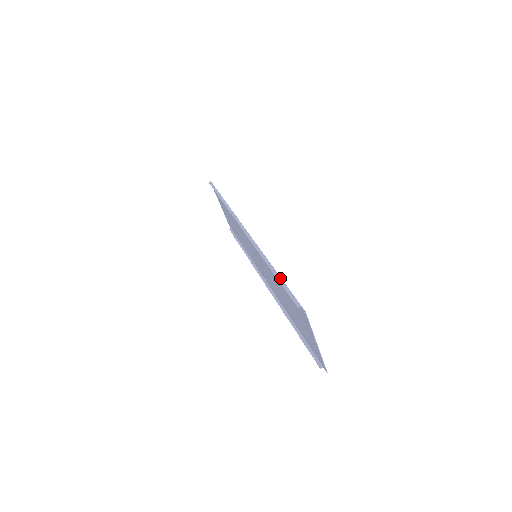
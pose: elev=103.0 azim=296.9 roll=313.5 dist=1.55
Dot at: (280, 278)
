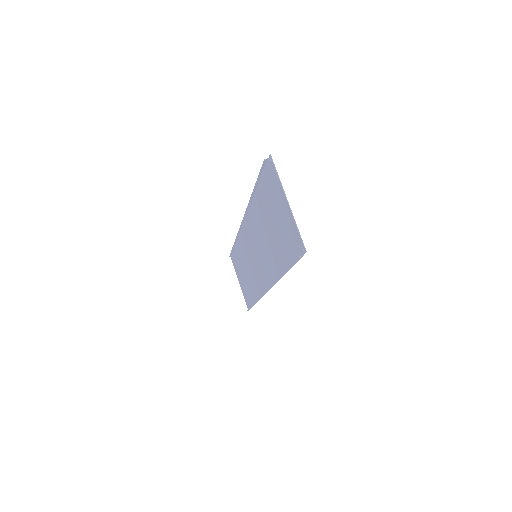
Dot at: (258, 181)
